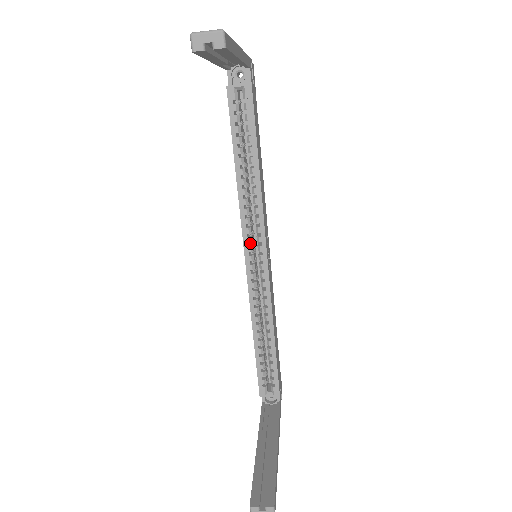
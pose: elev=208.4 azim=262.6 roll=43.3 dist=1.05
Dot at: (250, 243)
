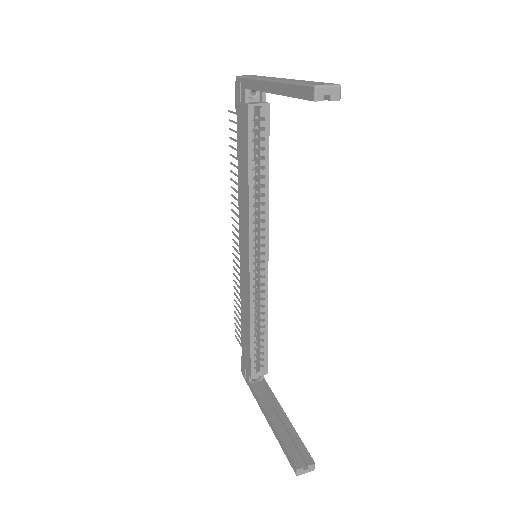
Dot at: (253, 245)
